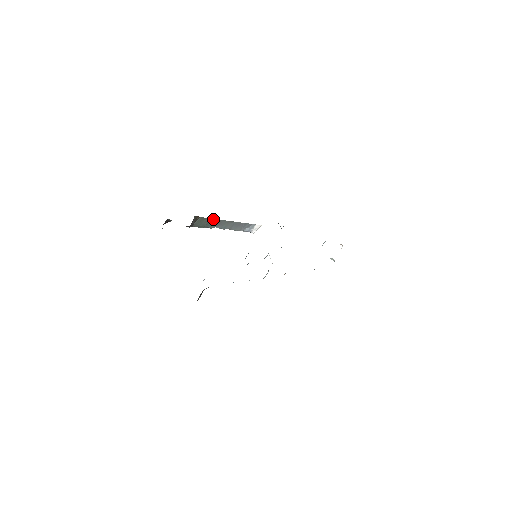
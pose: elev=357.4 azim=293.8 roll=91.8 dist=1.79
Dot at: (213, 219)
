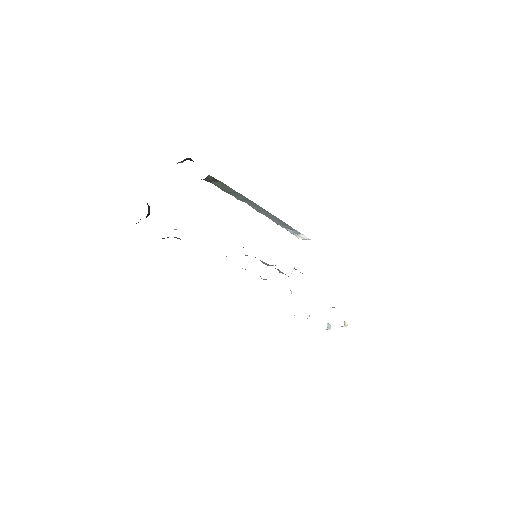
Dot at: occluded
